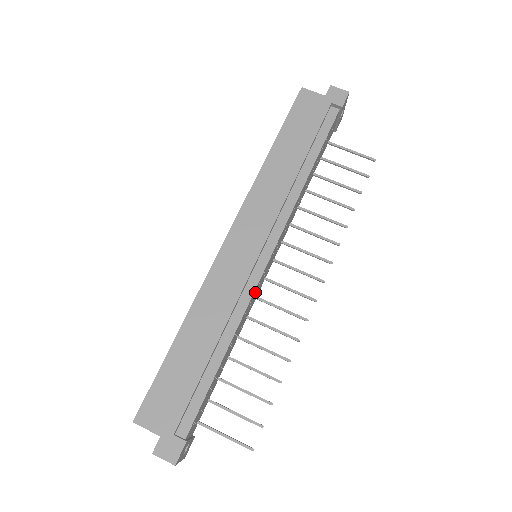
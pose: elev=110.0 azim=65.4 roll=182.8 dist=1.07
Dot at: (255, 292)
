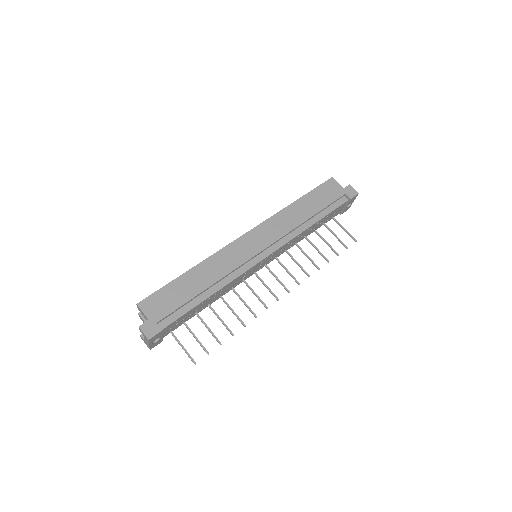
Dot at: (245, 274)
